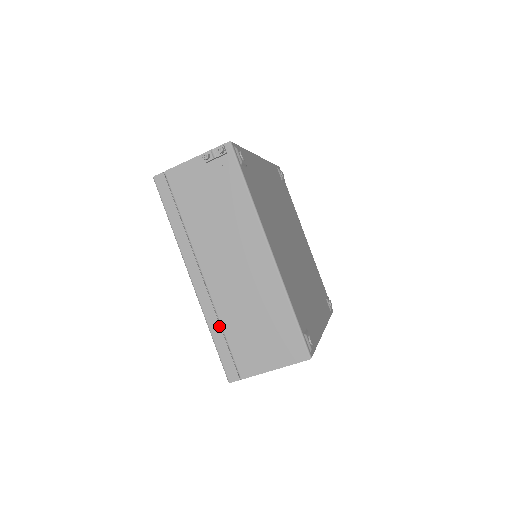
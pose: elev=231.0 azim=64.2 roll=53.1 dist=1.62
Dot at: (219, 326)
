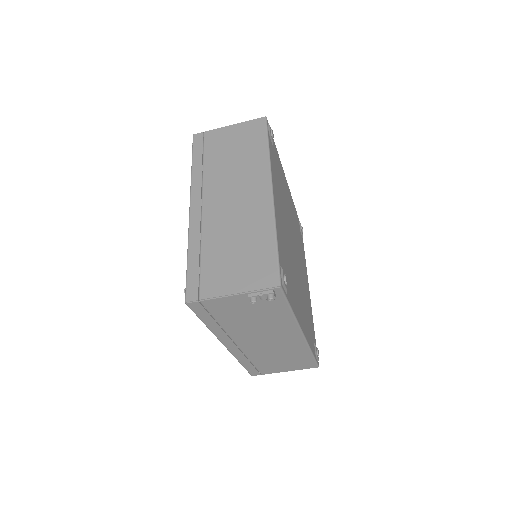
Dot at: (248, 361)
